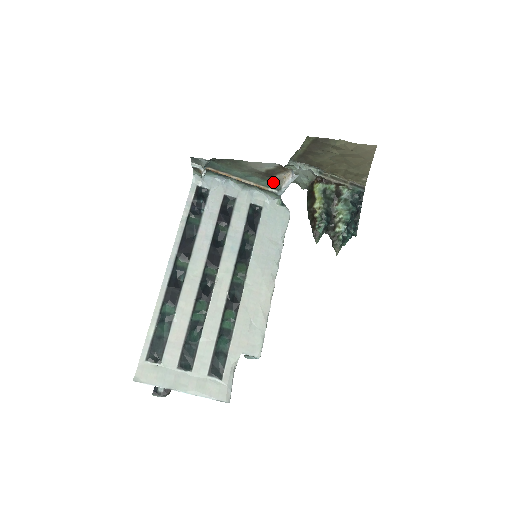
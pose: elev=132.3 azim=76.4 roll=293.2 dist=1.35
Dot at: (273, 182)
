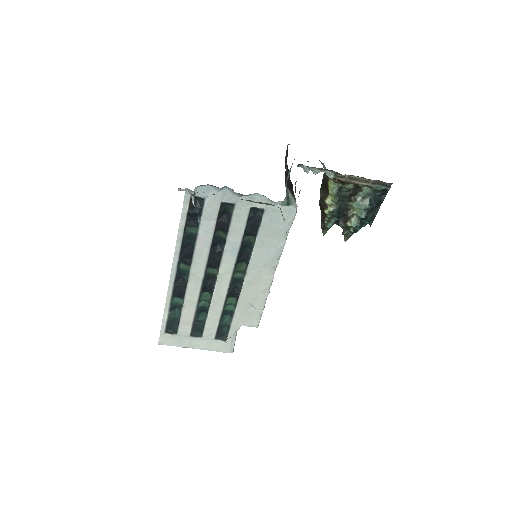
Dot at: occluded
